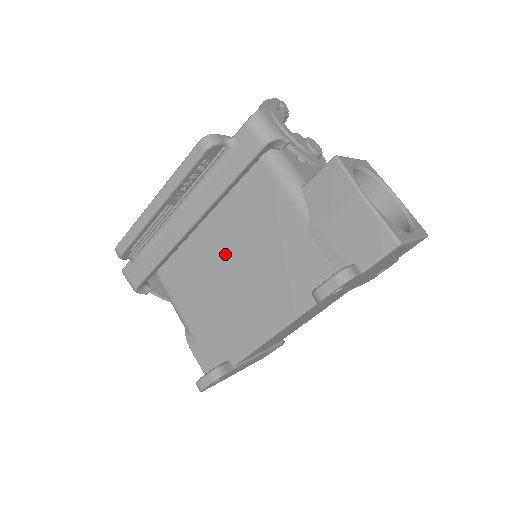
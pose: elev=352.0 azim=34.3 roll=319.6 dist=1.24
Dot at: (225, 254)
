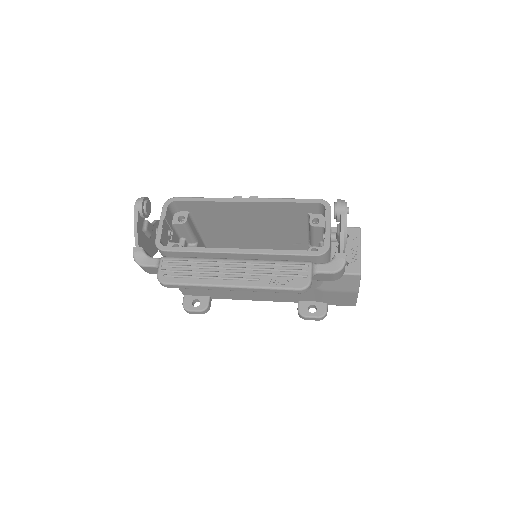
Dot at: occluded
